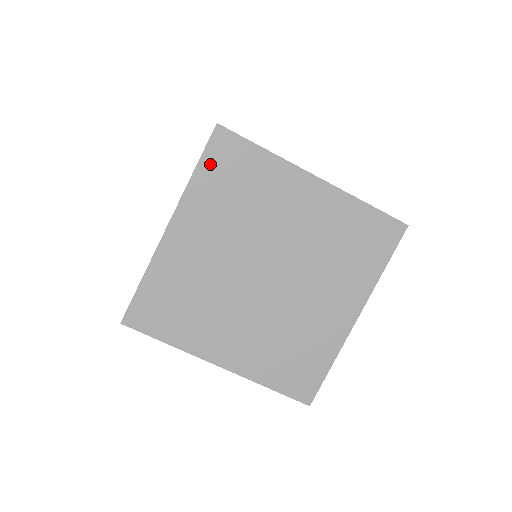
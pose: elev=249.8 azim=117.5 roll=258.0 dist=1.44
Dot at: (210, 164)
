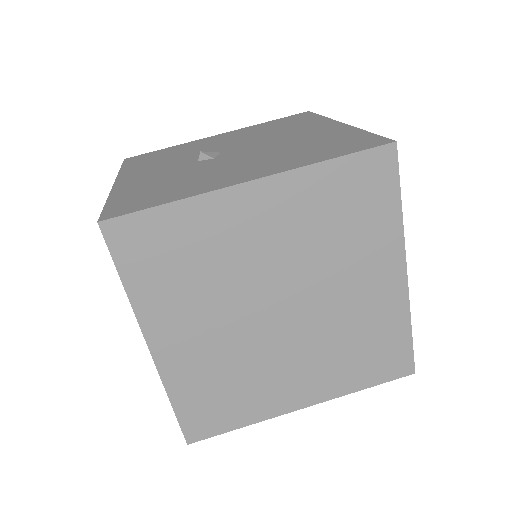
Dot at: (131, 265)
